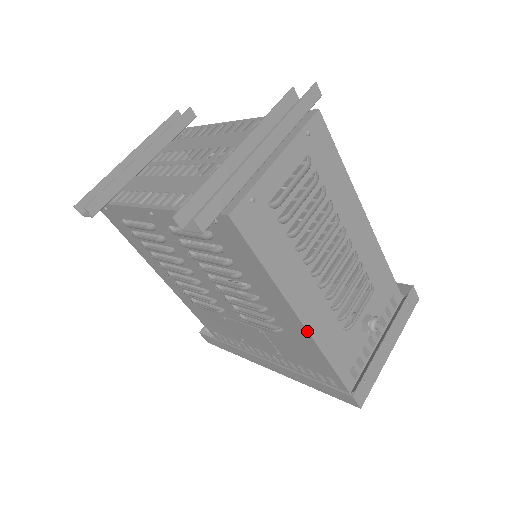
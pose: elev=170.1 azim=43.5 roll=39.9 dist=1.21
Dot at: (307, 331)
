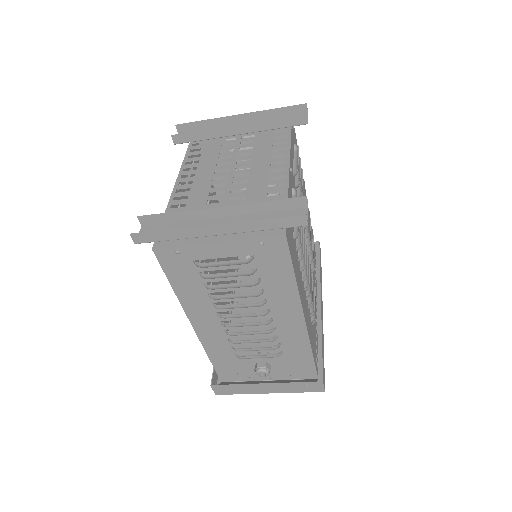
Dot at: (197, 334)
